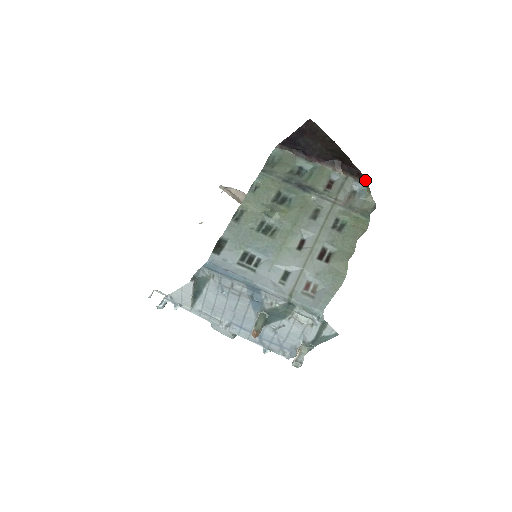
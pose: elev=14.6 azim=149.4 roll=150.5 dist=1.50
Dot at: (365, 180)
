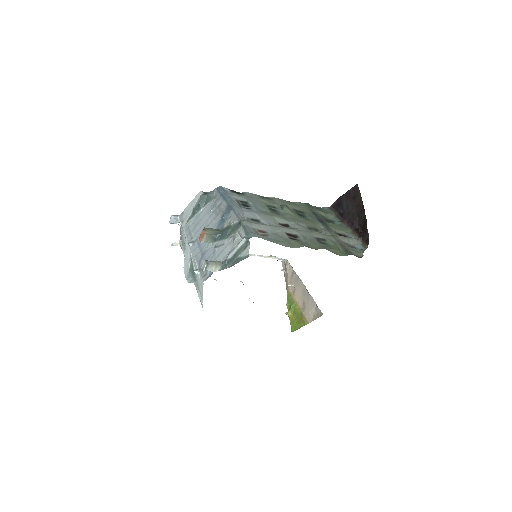
Dot at: (368, 243)
